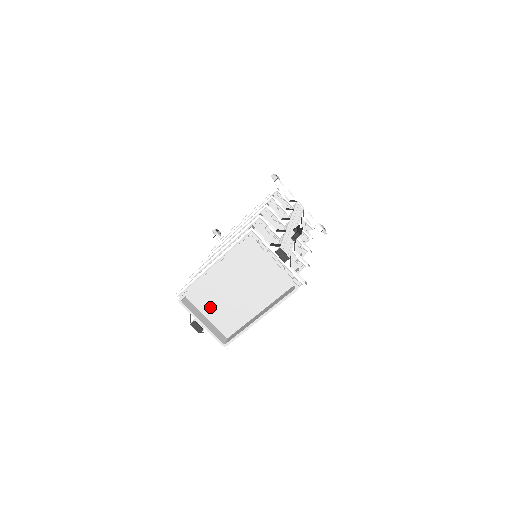
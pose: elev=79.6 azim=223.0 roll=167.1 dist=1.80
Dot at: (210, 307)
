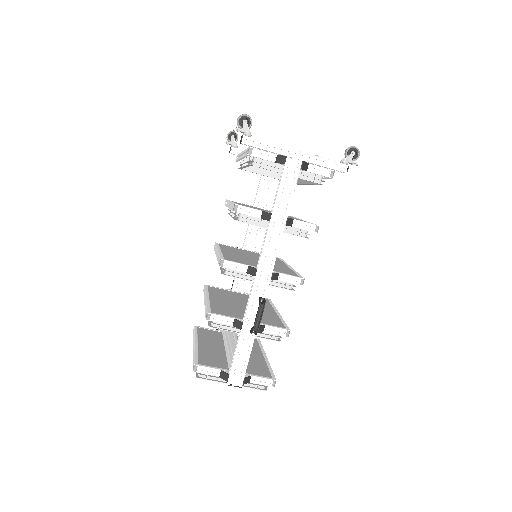
Dot at: occluded
